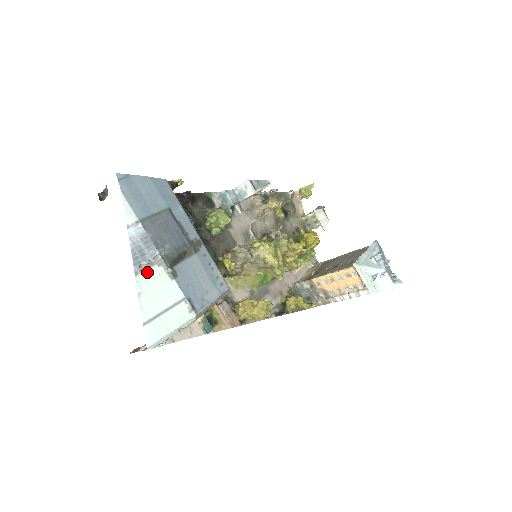
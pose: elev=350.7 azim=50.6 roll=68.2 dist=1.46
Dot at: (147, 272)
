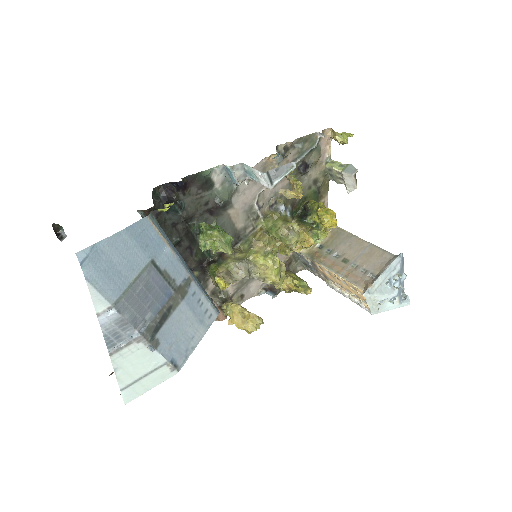
Dot at: (124, 350)
